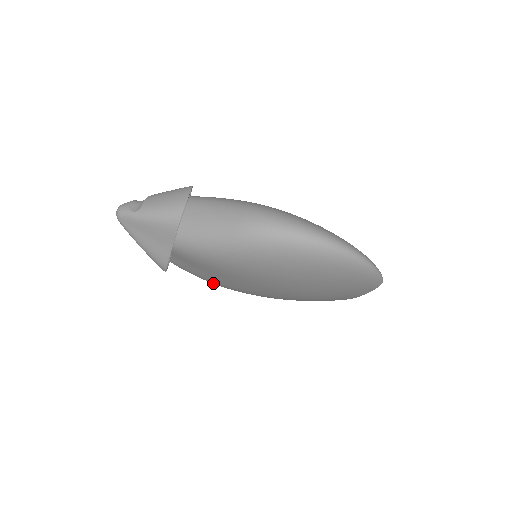
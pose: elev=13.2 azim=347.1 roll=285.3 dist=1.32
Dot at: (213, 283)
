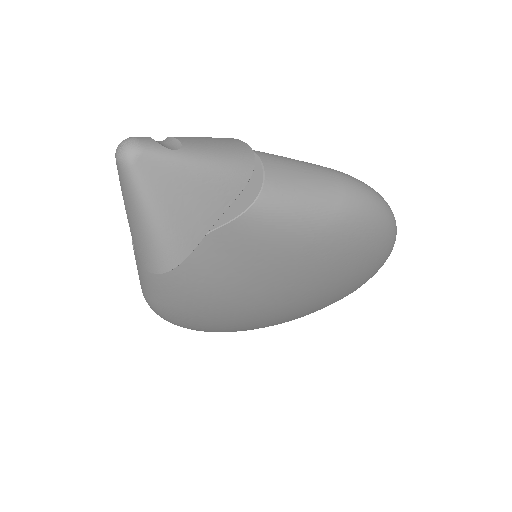
Dot at: (192, 301)
